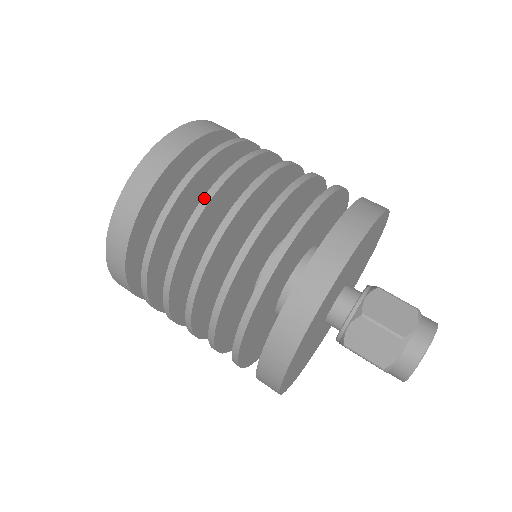
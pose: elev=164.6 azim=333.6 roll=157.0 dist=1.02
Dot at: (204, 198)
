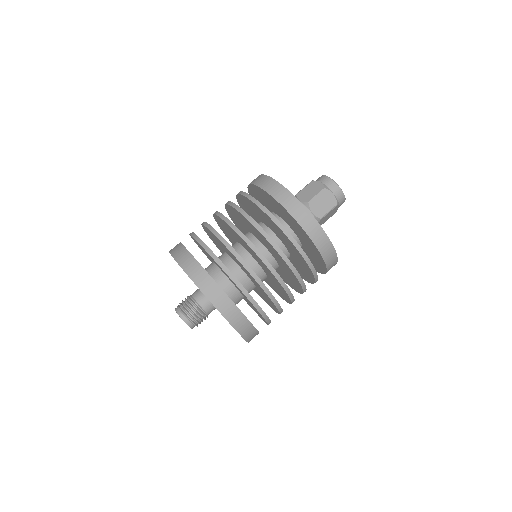
Dot at: occluded
